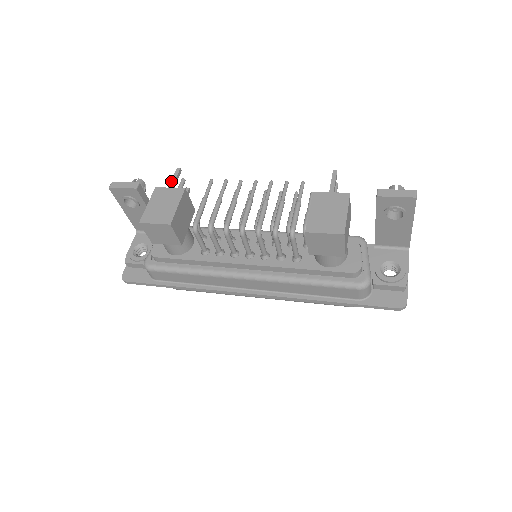
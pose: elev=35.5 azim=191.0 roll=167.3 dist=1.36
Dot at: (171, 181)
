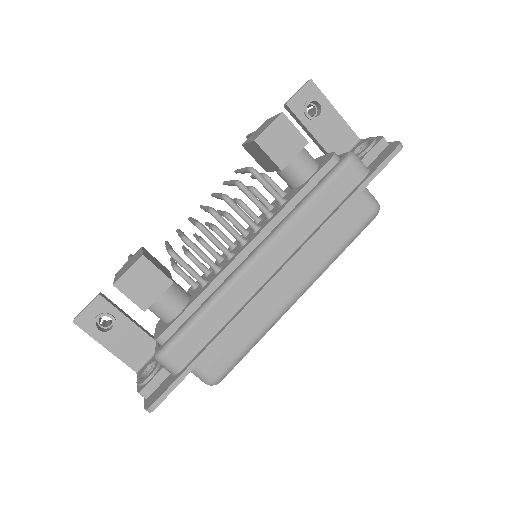
Dot at: occluded
